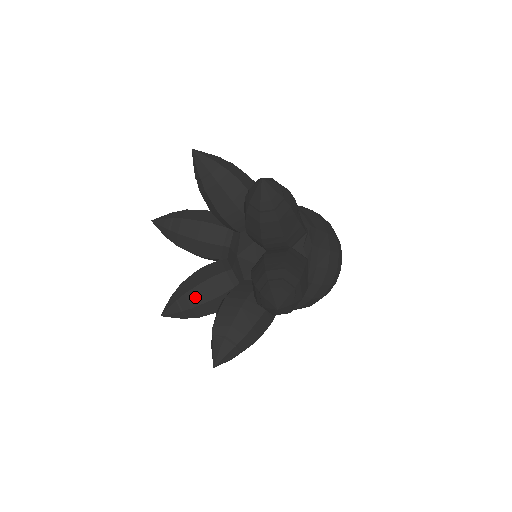
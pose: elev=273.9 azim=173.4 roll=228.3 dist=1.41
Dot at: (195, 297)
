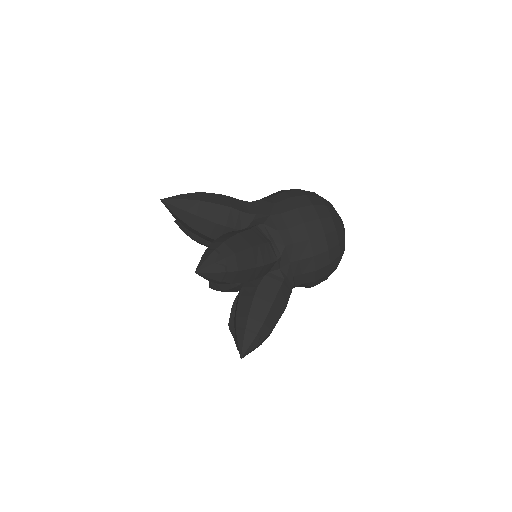
Dot at: (222, 285)
